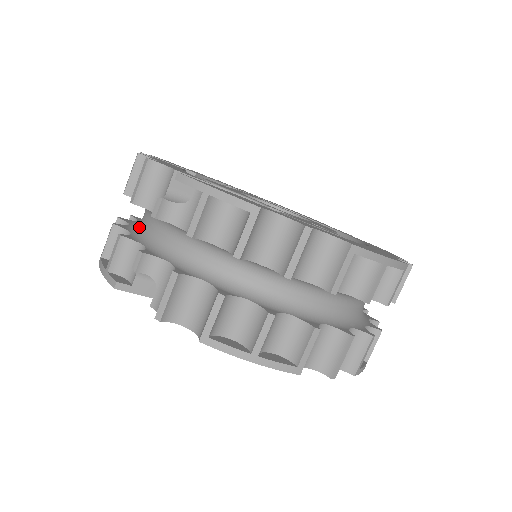
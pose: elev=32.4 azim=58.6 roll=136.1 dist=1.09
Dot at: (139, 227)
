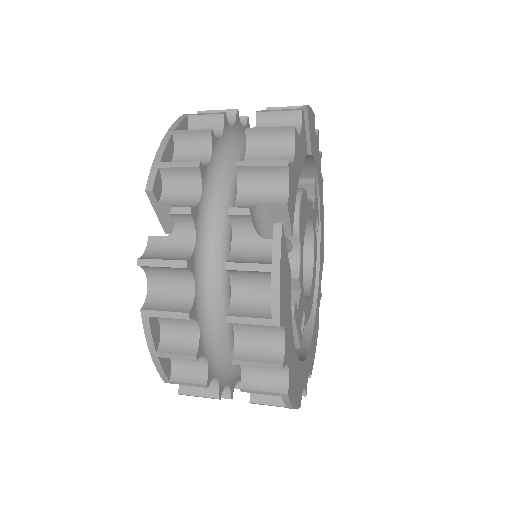
Dot at: (221, 160)
